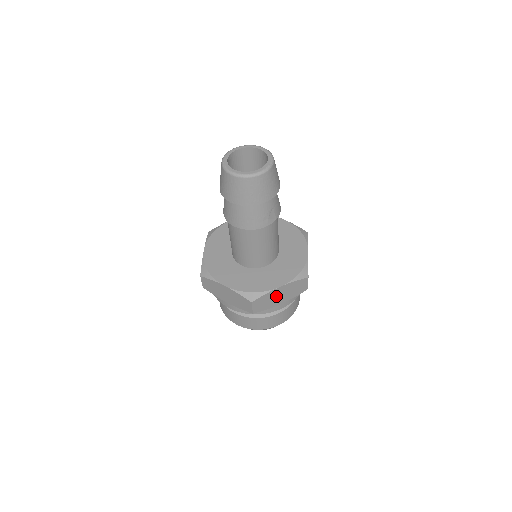
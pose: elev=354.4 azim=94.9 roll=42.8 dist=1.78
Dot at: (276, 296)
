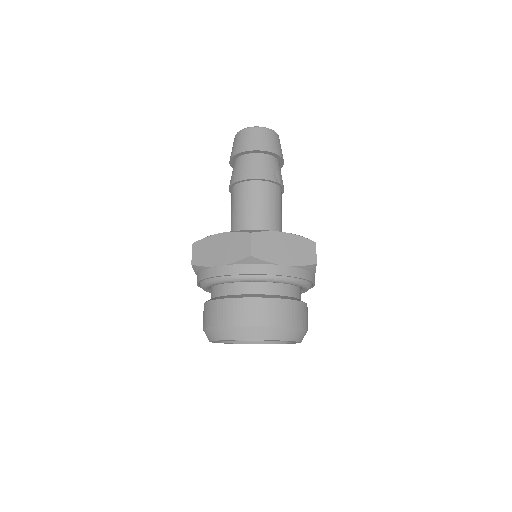
Dot at: (279, 246)
